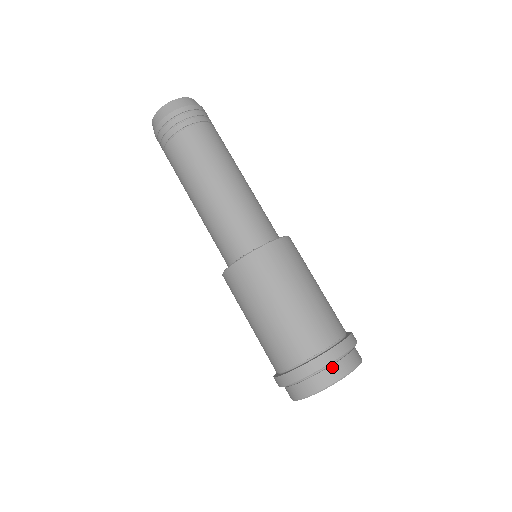
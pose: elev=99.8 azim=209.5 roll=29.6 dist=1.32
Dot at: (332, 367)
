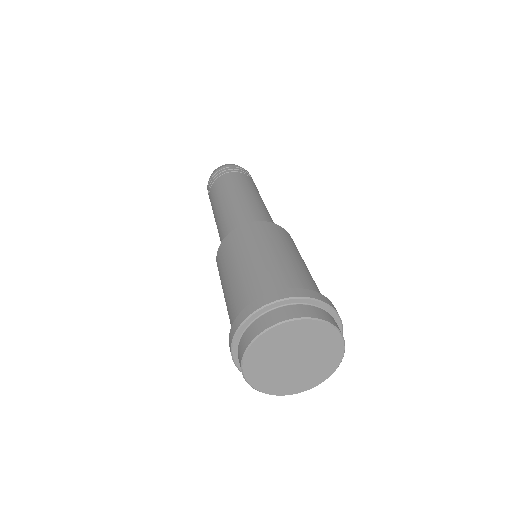
Dot at: (322, 310)
